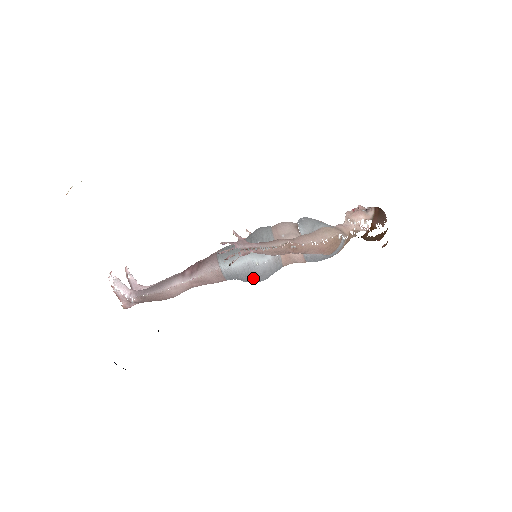
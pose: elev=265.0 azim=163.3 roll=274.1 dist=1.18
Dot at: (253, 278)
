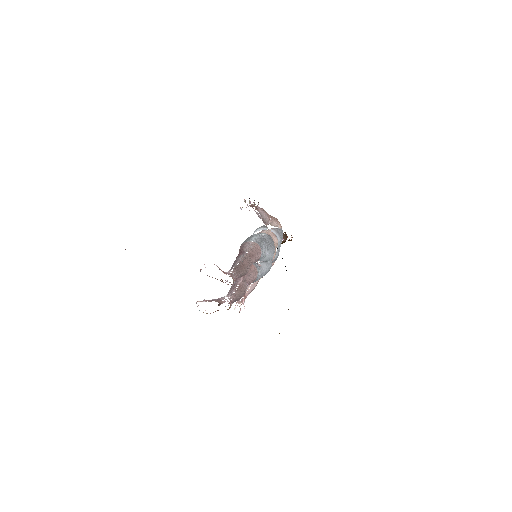
Dot at: (270, 244)
